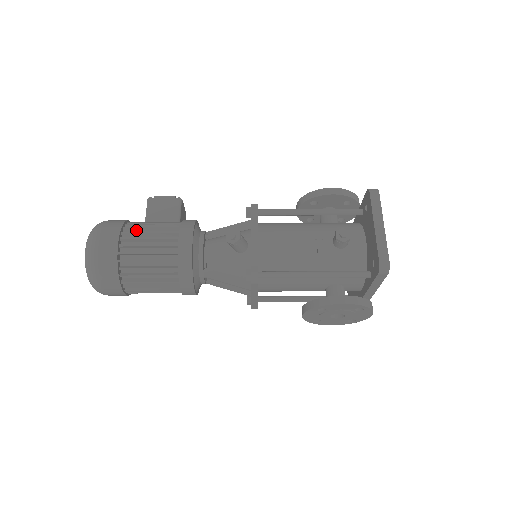
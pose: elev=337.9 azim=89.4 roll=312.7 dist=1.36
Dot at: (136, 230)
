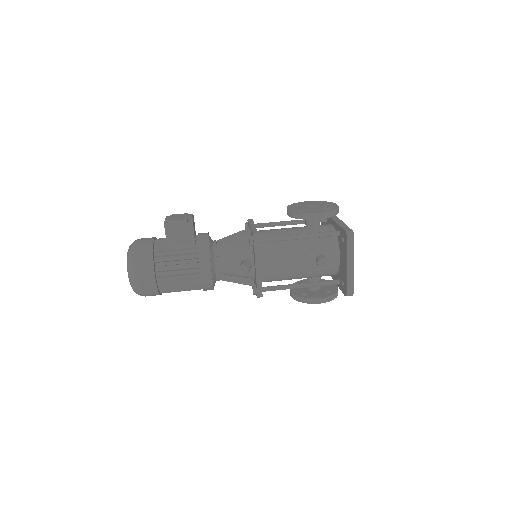
Dot at: (164, 261)
